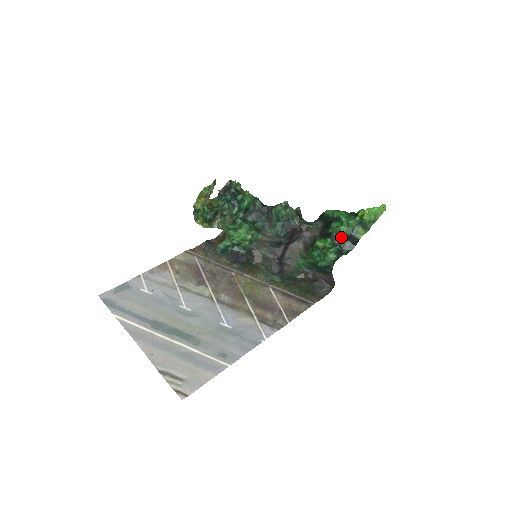
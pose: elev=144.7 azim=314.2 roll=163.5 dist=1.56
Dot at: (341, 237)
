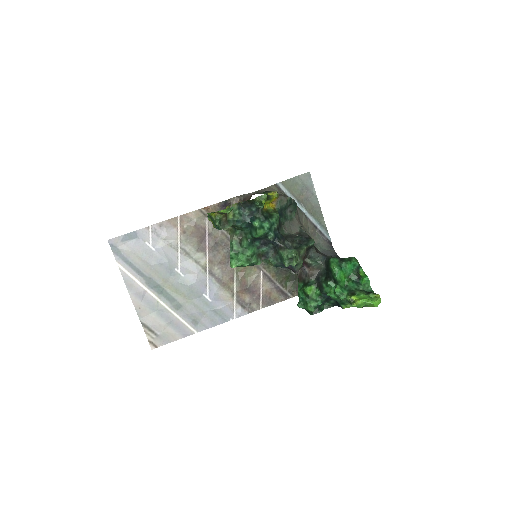
Dot at: (329, 297)
